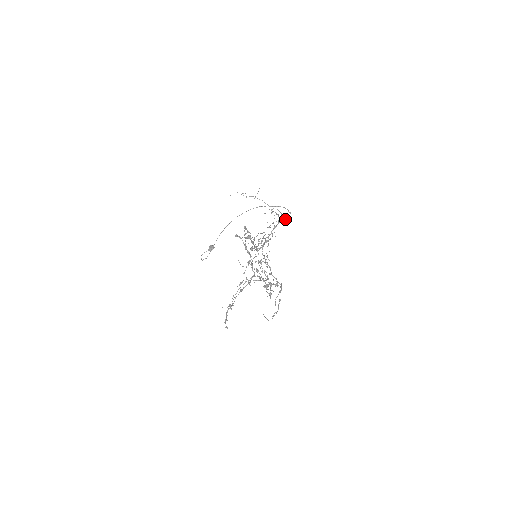
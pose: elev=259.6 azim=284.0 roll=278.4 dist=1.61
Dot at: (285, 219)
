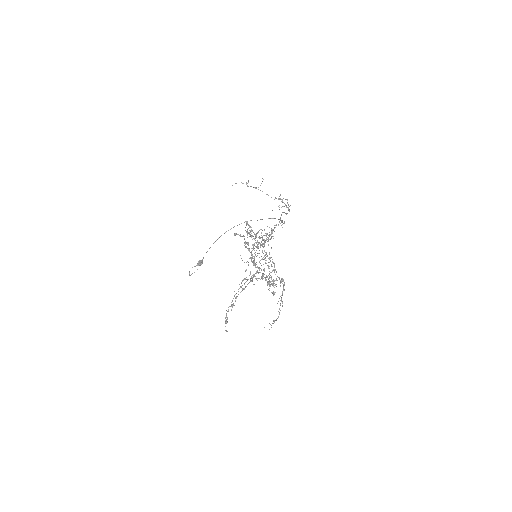
Dot at: occluded
